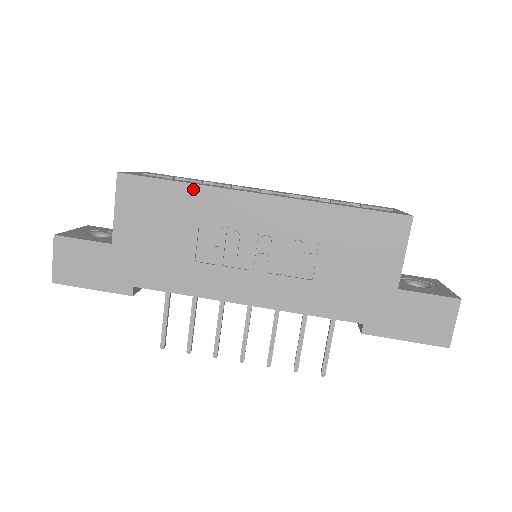
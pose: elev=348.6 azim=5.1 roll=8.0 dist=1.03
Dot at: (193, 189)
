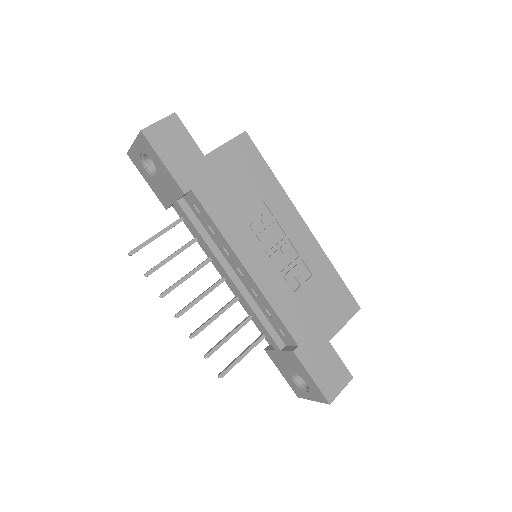
Dot at: (275, 182)
